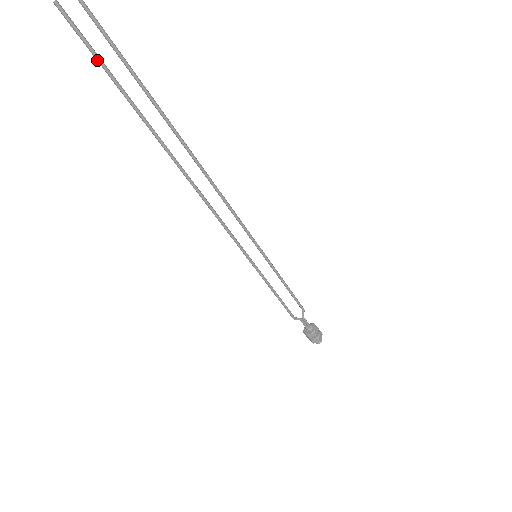
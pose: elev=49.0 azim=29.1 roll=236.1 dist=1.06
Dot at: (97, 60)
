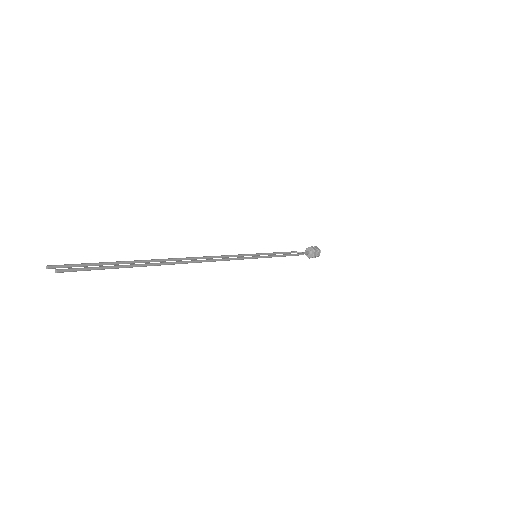
Dot at: (93, 265)
